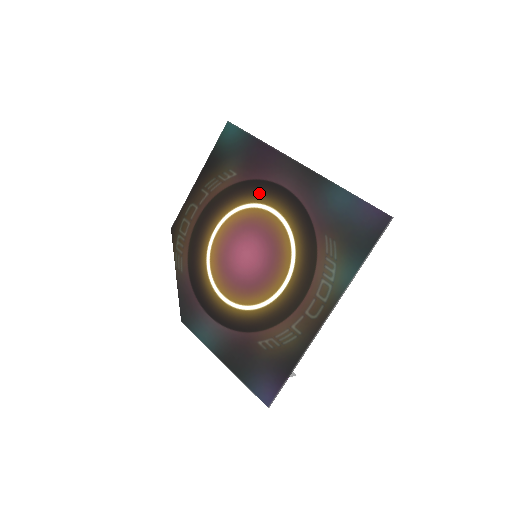
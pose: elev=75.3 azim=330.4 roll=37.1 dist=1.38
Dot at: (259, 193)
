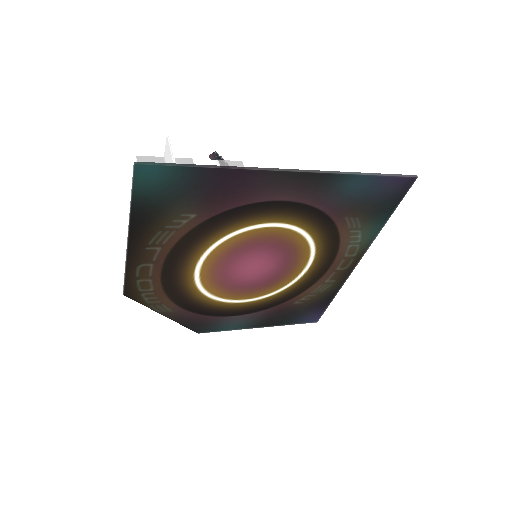
Dot at: (244, 219)
